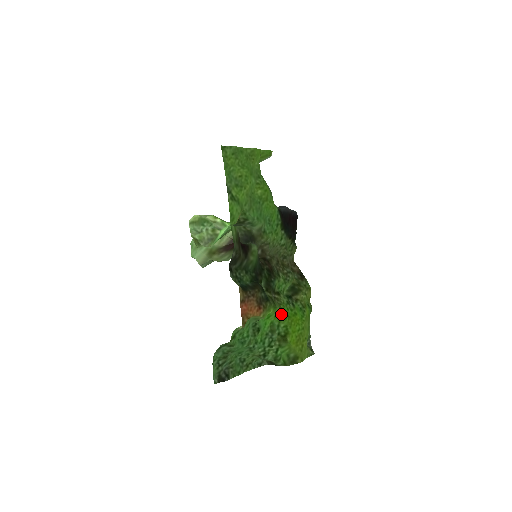
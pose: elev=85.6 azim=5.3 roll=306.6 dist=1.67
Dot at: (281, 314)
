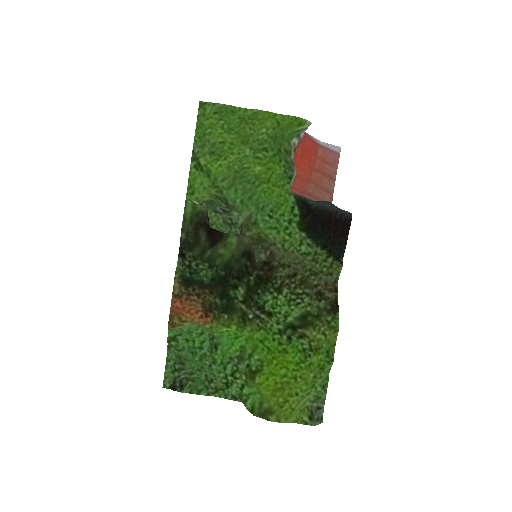
Dot at: (256, 341)
